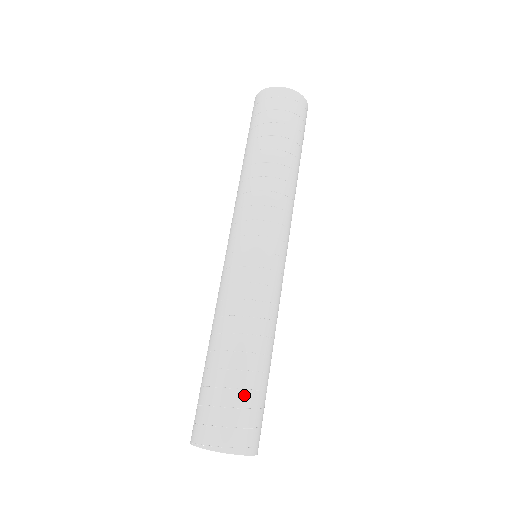
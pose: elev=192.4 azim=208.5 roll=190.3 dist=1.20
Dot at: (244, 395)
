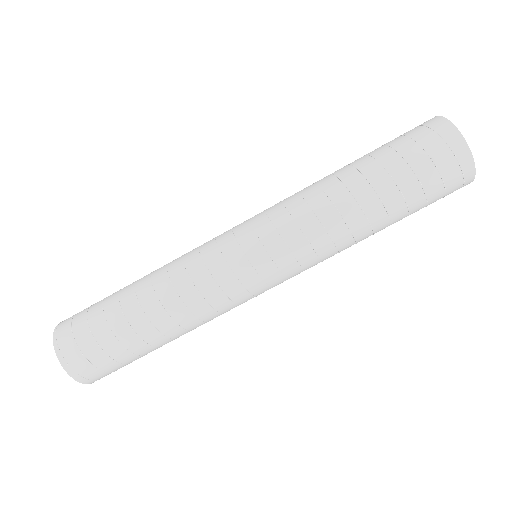
Dot at: (110, 339)
